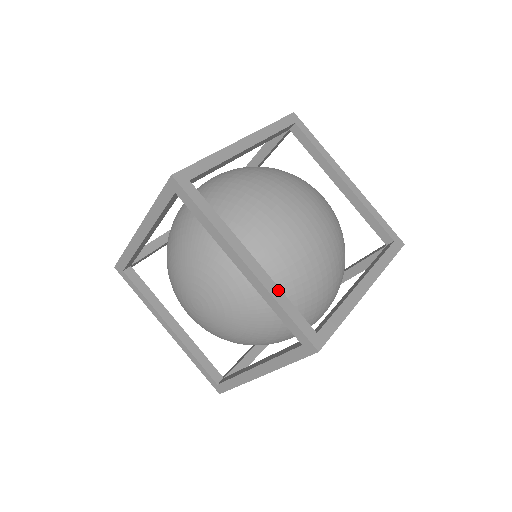
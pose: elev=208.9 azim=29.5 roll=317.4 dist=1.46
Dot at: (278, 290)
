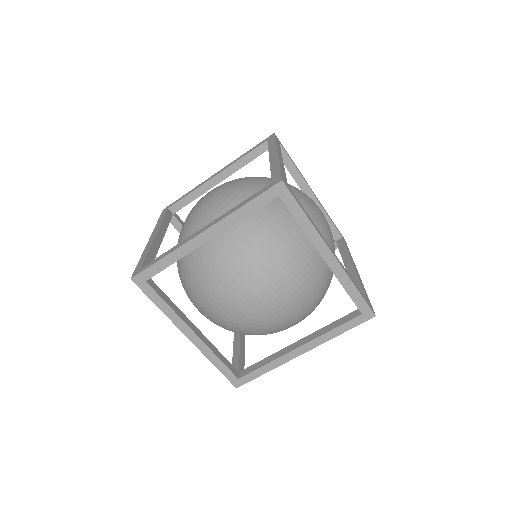
Dot at: (284, 168)
